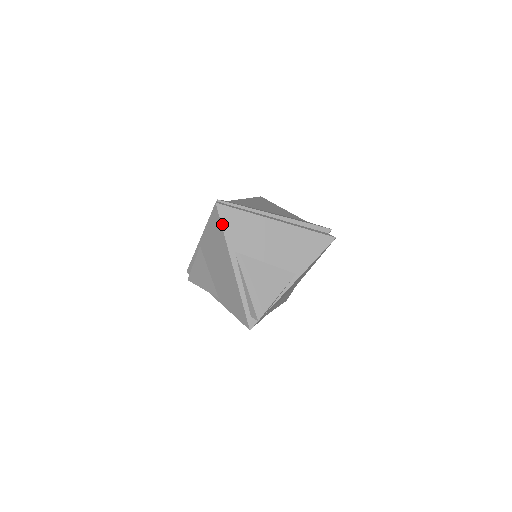
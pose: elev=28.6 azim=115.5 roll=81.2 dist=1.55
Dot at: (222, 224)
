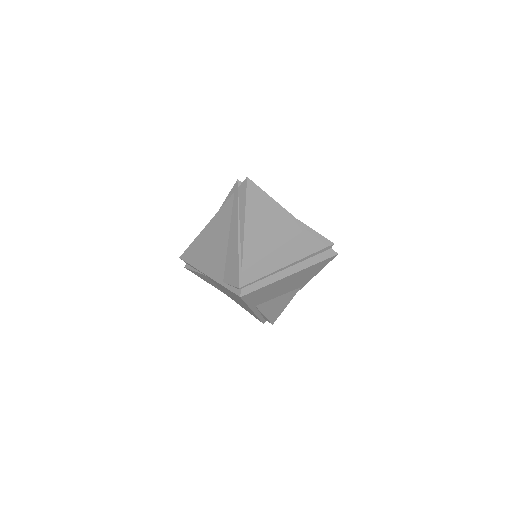
Dot at: (246, 302)
